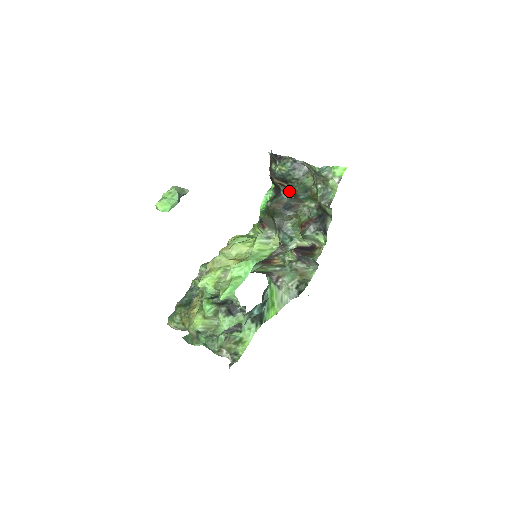
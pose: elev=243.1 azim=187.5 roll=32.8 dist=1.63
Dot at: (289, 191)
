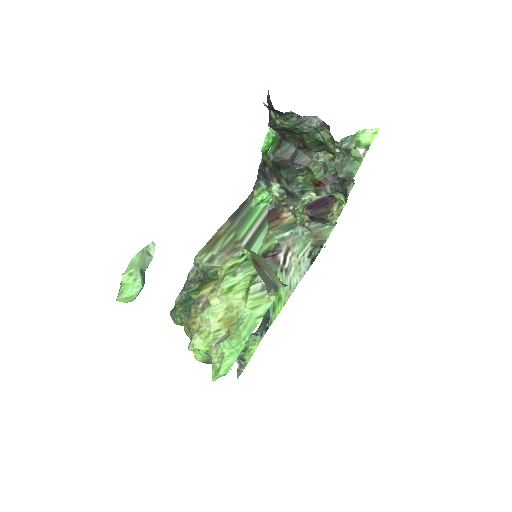
Dot at: (297, 139)
